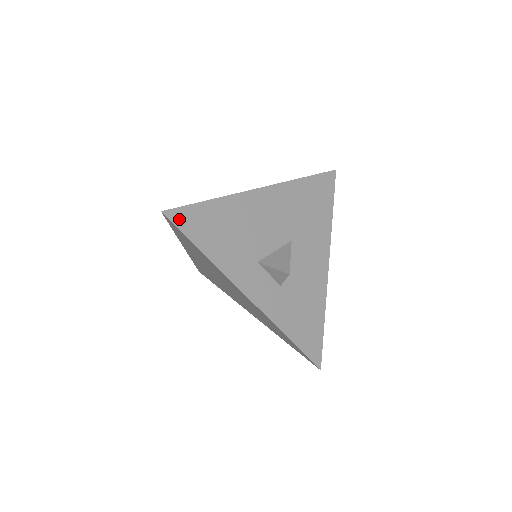
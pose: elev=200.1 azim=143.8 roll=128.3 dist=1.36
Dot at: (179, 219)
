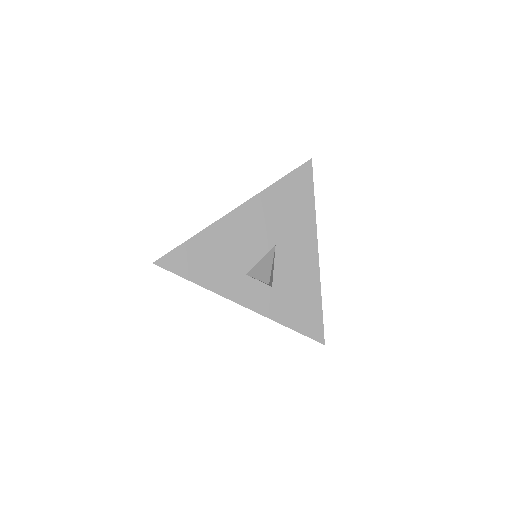
Dot at: (169, 264)
